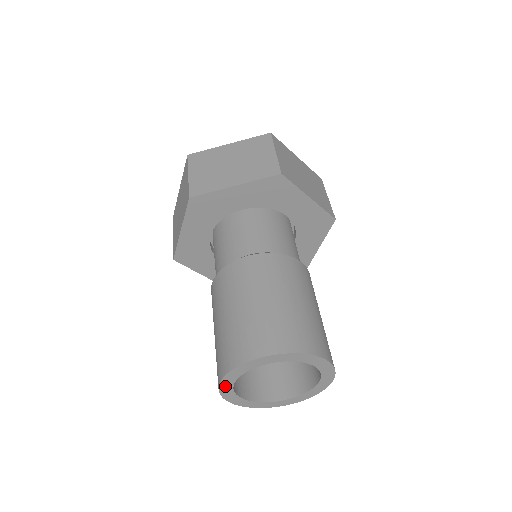
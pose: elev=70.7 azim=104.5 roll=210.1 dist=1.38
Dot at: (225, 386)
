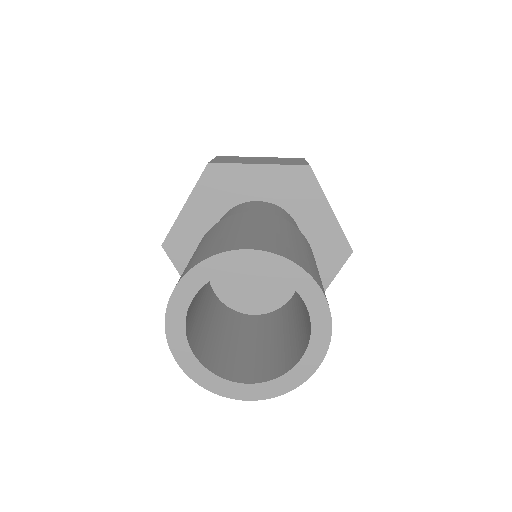
Dot at: (177, 303)
